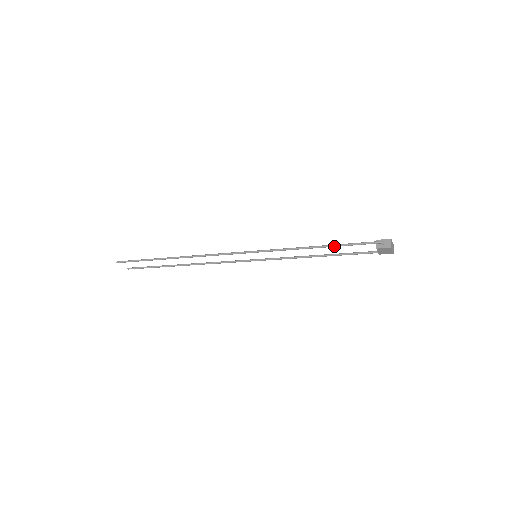
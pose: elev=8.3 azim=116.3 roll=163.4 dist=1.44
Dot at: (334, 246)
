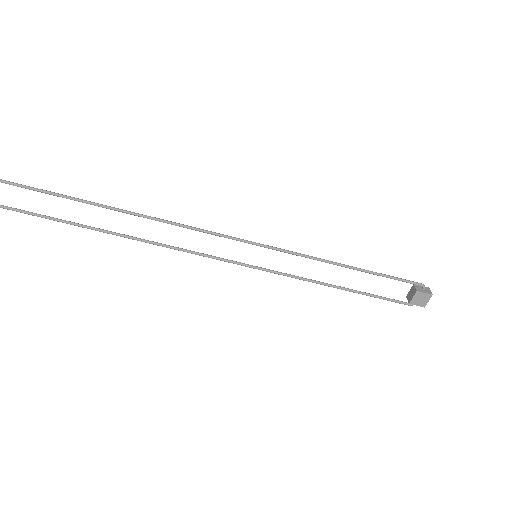
Dot at: (371, 272)
